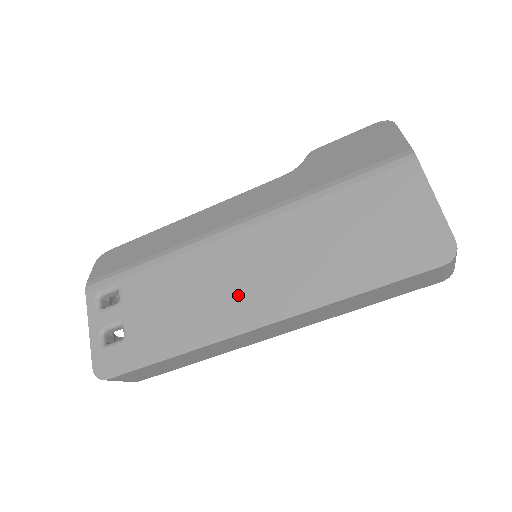
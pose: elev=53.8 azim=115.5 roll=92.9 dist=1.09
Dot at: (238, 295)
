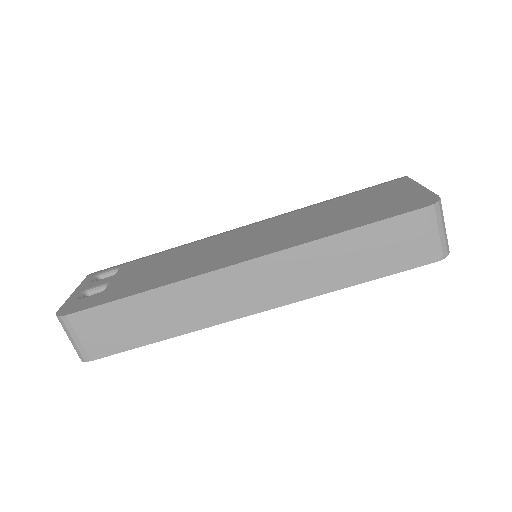
Dot at: (229, 252)
